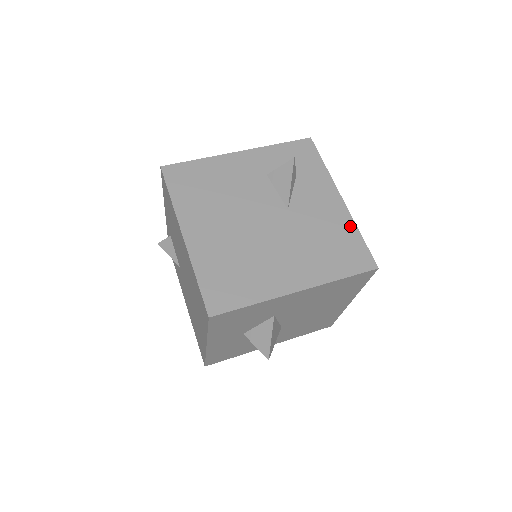
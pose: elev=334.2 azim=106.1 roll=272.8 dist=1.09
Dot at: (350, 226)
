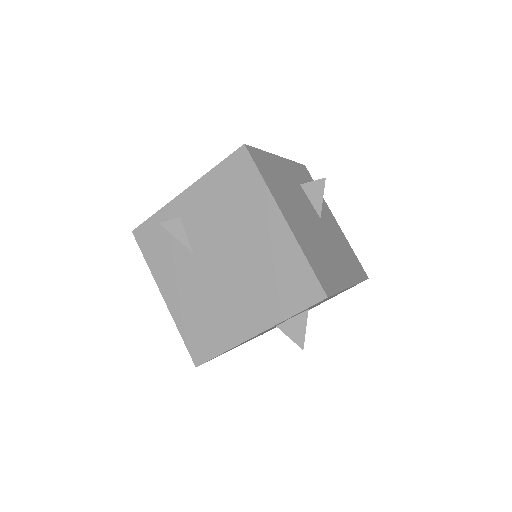
Dot at: (348, 243)
